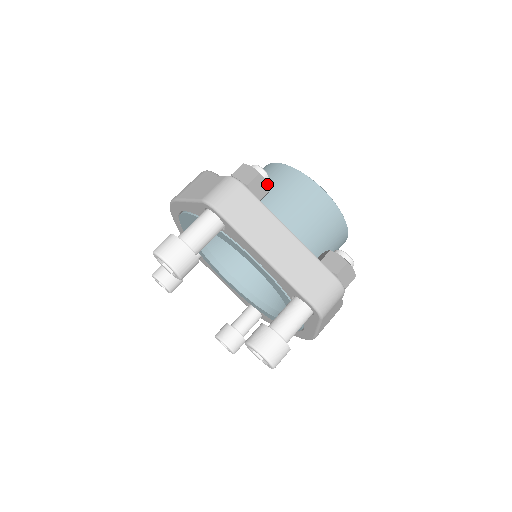
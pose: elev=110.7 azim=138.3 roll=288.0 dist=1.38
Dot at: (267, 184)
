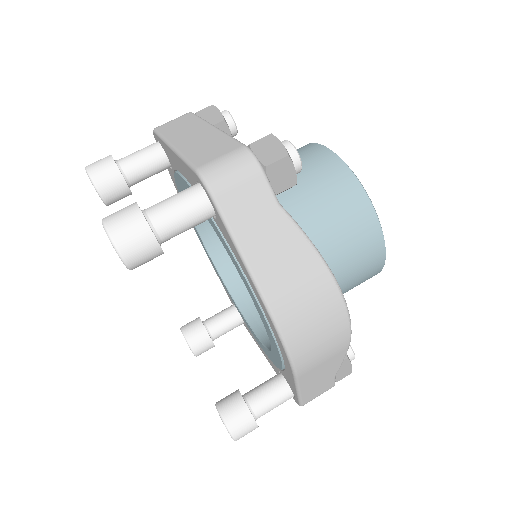
Dot at: (221, 114)
